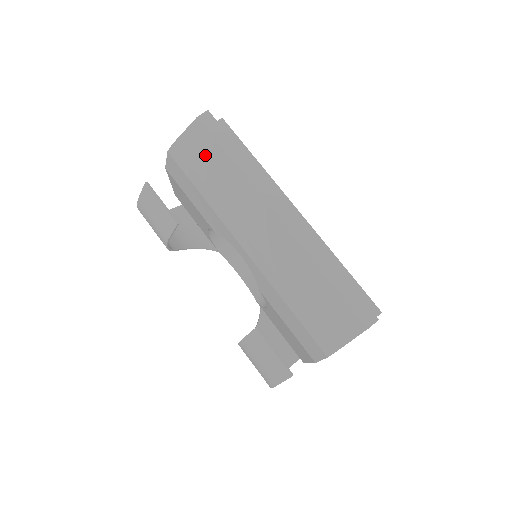
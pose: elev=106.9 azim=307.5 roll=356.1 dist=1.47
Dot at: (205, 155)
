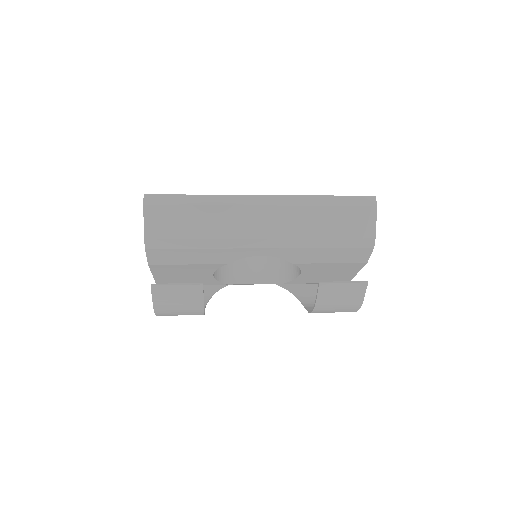
Dot at: (175, 222)
